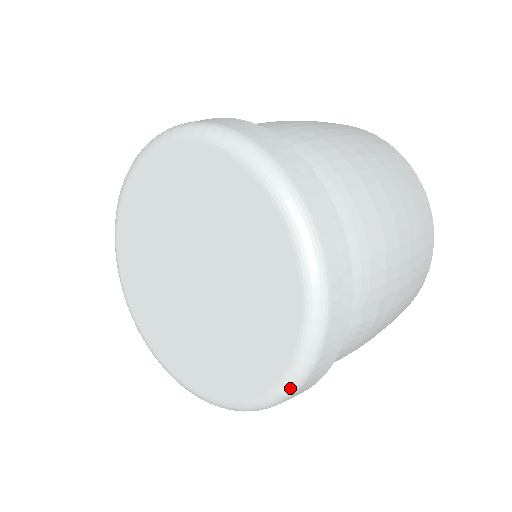
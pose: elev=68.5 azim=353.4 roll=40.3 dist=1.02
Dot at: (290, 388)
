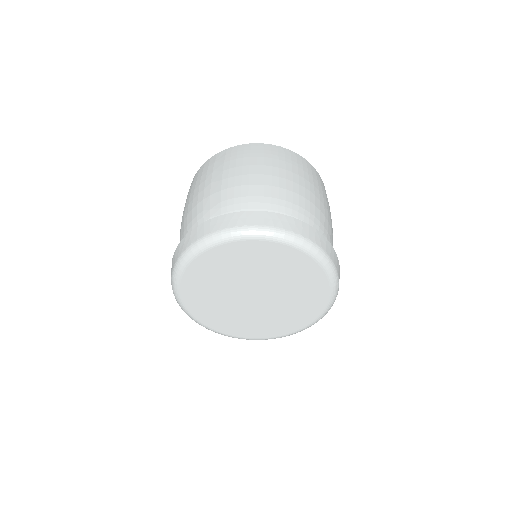
Dot at: occluded
